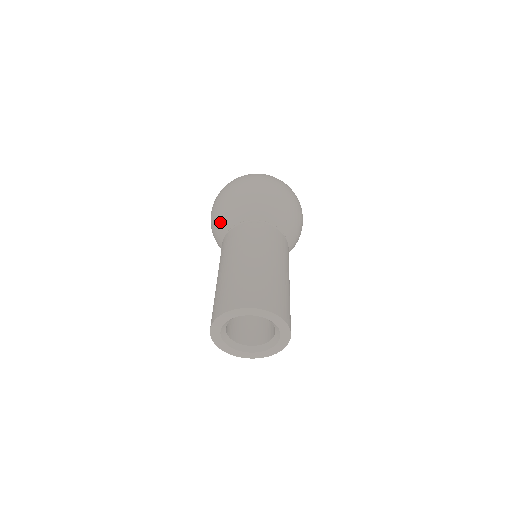
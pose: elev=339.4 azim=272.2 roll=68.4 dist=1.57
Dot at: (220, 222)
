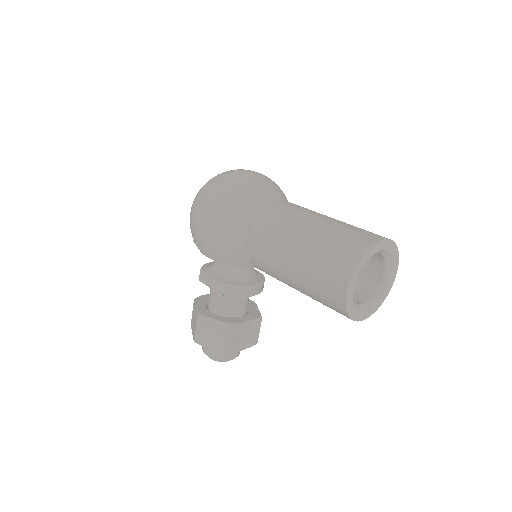
Dot at: (235, 212)
